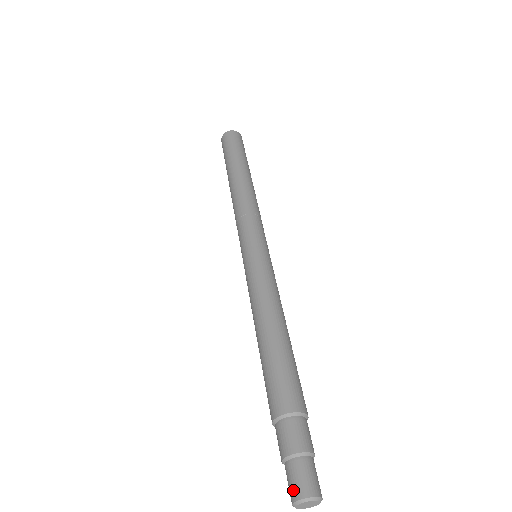
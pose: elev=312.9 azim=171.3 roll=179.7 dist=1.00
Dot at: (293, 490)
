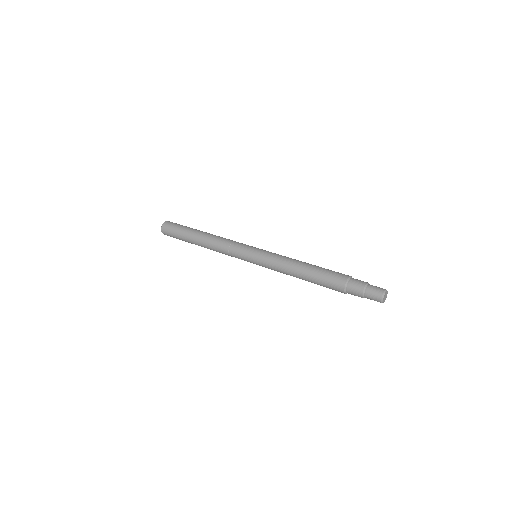
Dot at: (379, 291)
